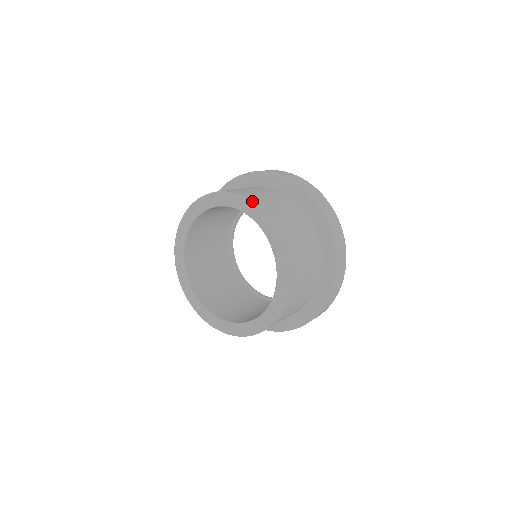
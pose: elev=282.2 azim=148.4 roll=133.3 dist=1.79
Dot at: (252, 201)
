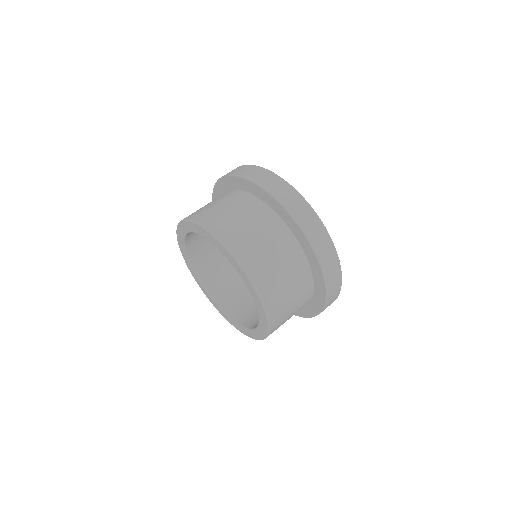
Dot at: (195, 222)
